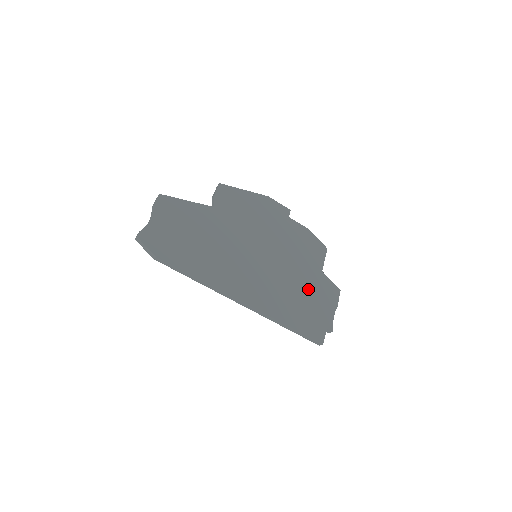
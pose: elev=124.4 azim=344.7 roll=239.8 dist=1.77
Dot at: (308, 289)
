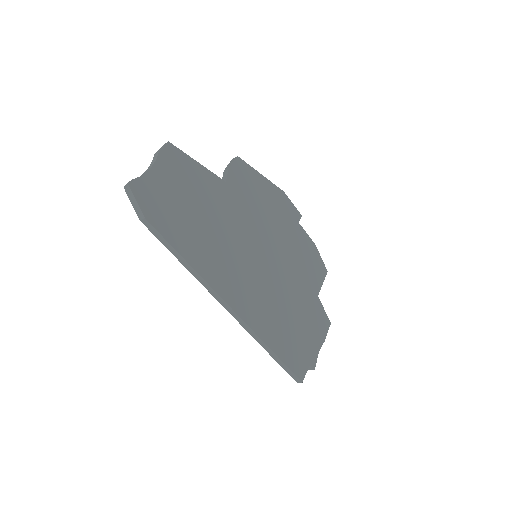
Dot at: (301, 312)
